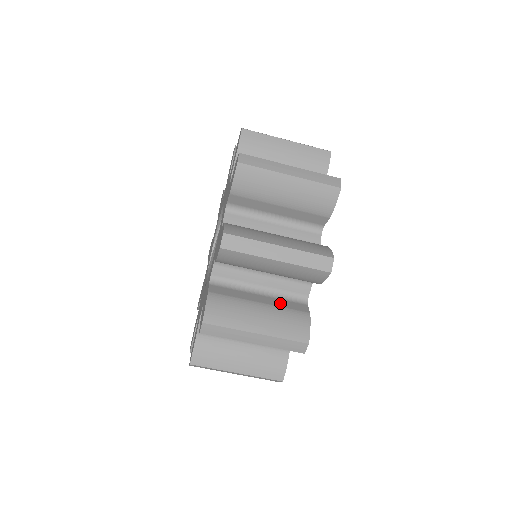
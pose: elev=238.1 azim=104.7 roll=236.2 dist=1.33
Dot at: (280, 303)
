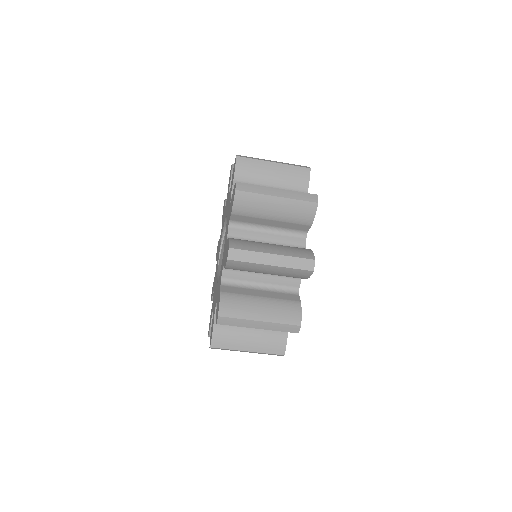
Dot at: (277, 296)
